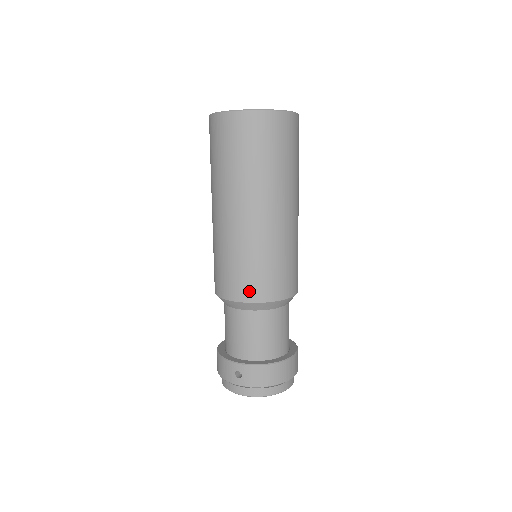
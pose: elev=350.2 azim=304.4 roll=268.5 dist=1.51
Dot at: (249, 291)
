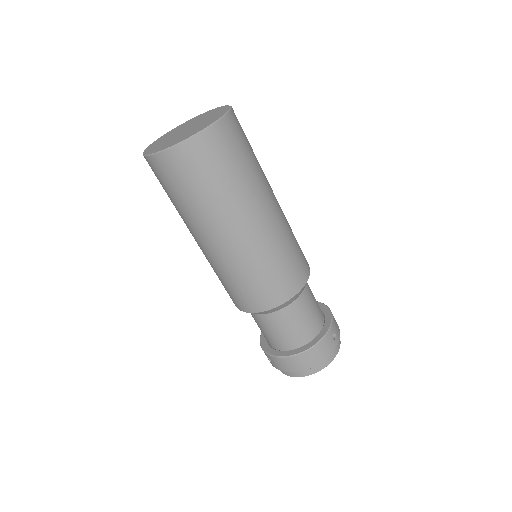
Dot at: (240, 304)
